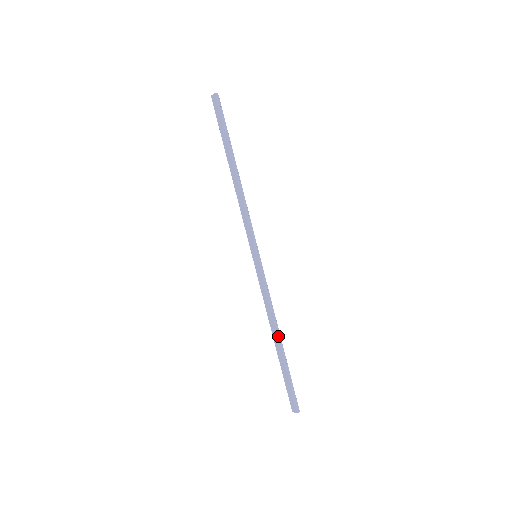
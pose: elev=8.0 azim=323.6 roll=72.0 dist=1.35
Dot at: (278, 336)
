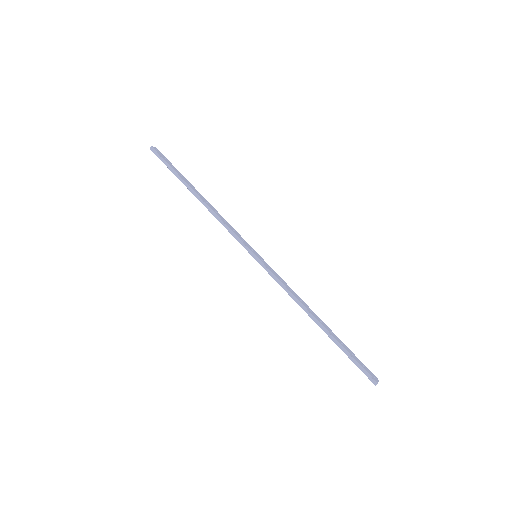
Dot at: (313, 319)
